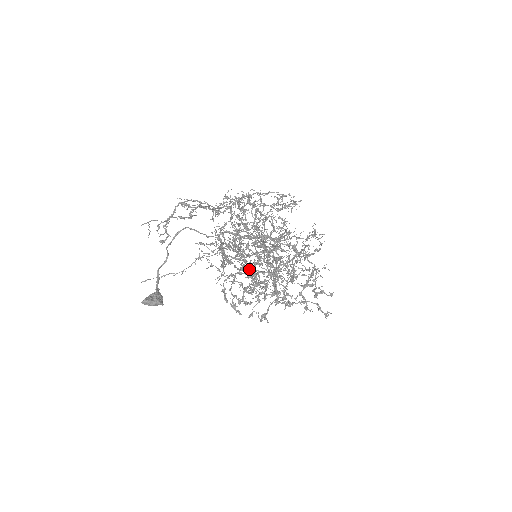
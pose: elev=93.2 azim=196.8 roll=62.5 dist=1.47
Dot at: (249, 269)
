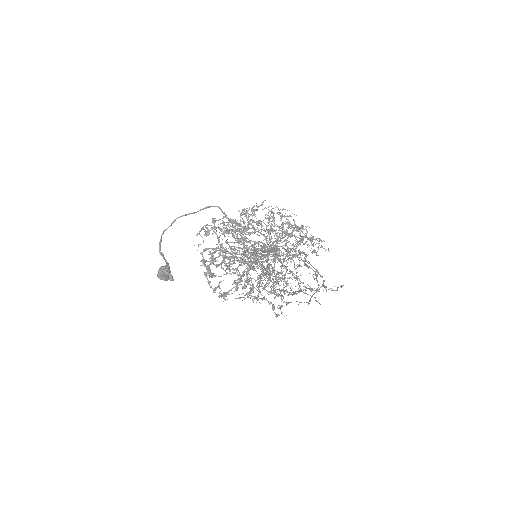
Dot at: occluded
